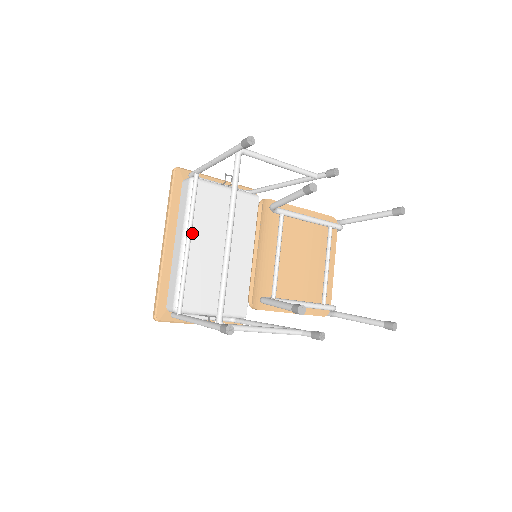
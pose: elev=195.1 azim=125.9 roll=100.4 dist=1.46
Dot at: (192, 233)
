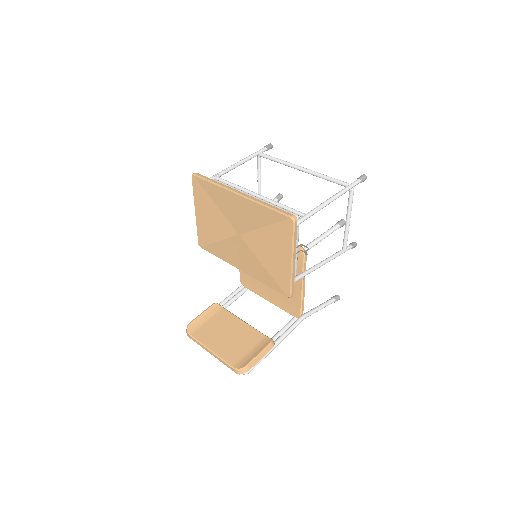
Dot at: occluded
